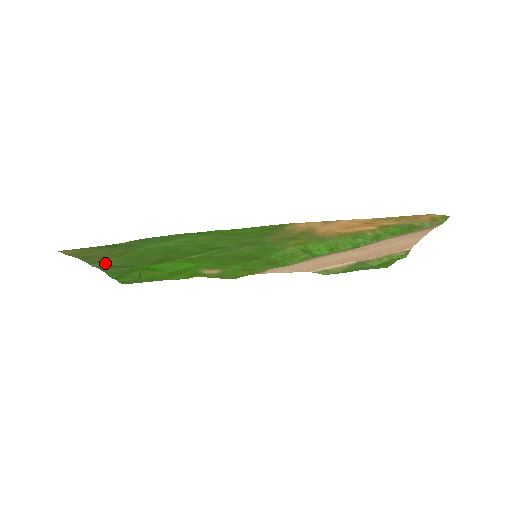
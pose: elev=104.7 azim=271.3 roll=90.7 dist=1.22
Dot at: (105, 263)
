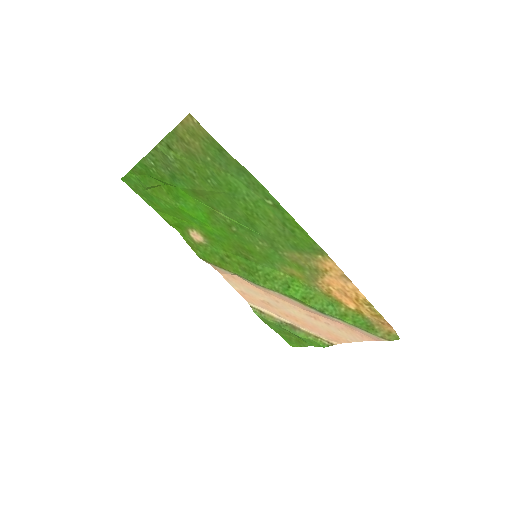
Dot at: (171, 154)
